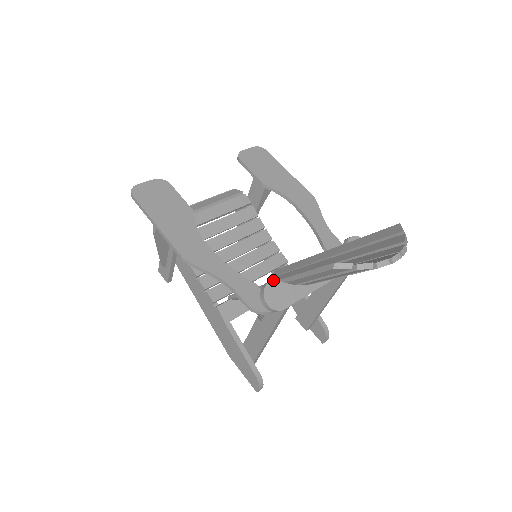
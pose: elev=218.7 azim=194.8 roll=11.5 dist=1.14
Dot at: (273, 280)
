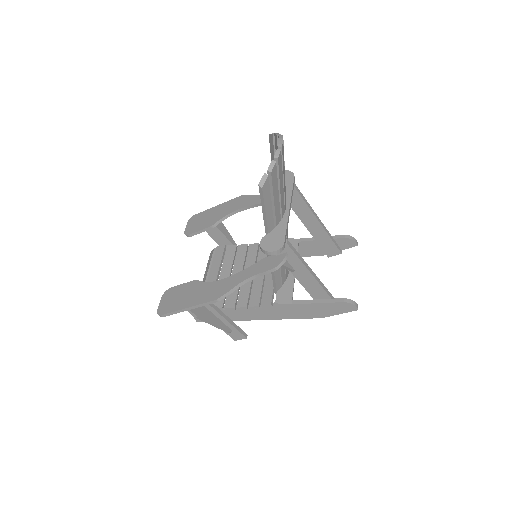
Dot at: occluded
